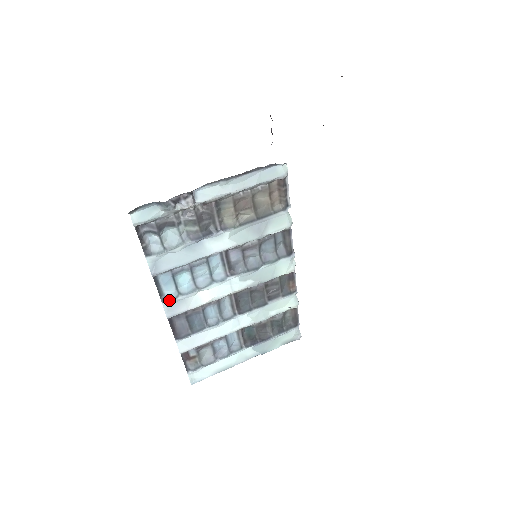
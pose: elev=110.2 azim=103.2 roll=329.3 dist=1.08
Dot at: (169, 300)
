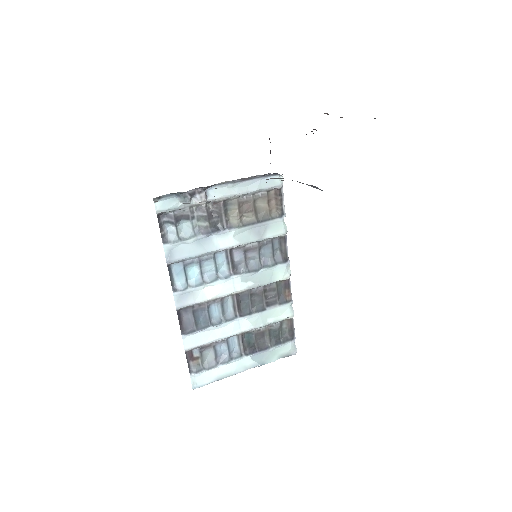
Dot at: (179, 290)
